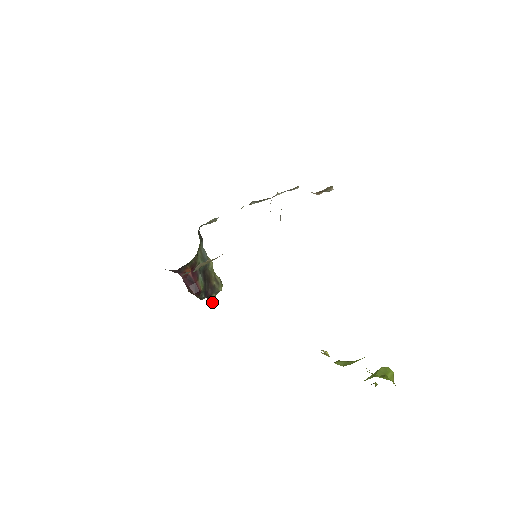
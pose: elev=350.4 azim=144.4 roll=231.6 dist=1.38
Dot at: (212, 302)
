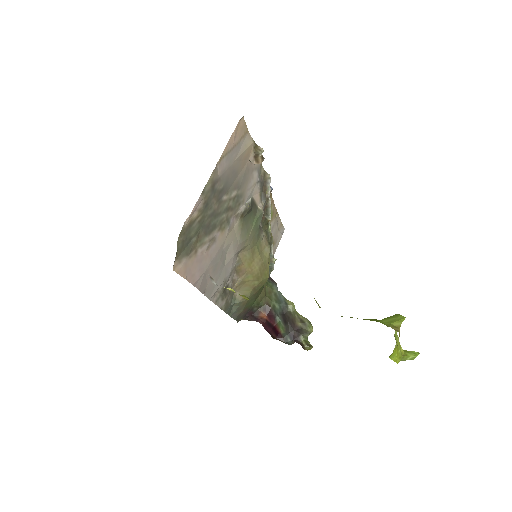
Dot at: (303, 345)
